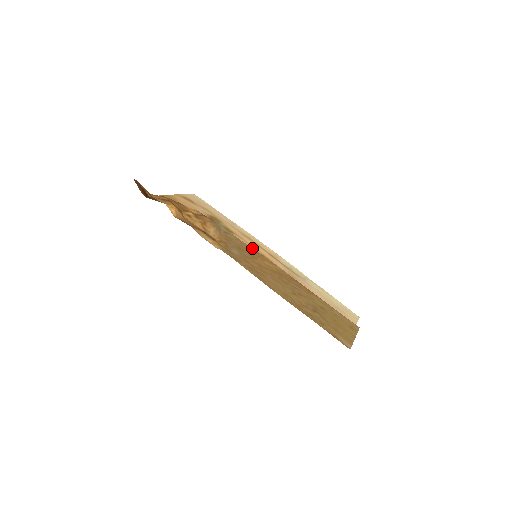
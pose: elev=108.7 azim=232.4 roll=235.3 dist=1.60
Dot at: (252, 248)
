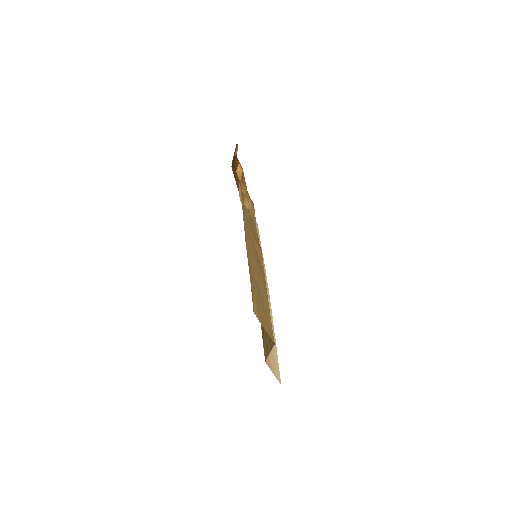
Dot at: occluded
